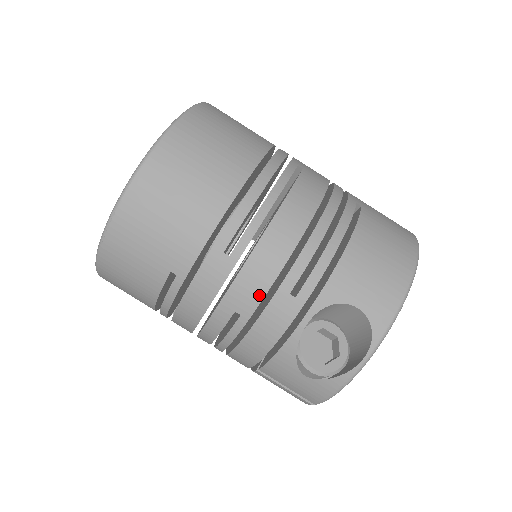
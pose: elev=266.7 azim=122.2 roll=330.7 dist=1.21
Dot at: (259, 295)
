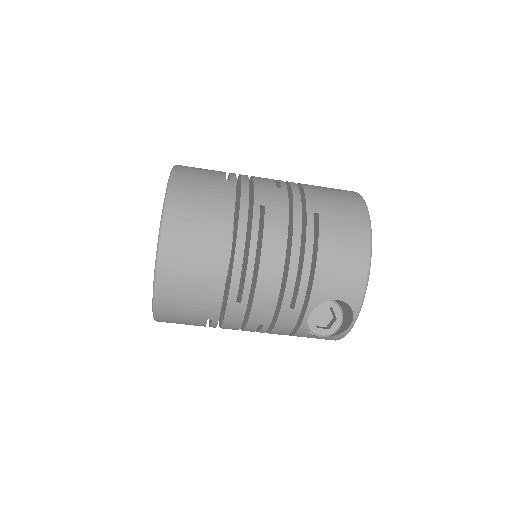
Dot at: (270, 315)
